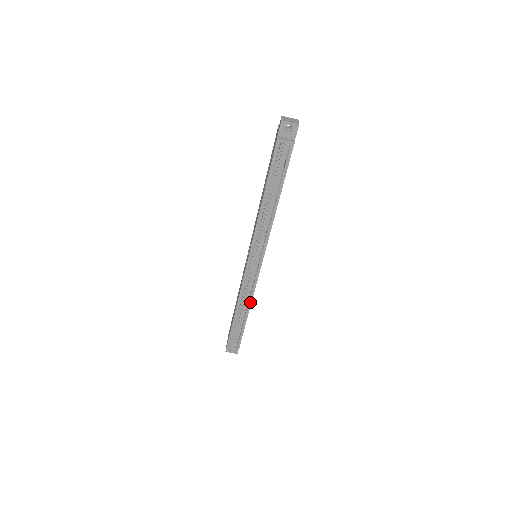
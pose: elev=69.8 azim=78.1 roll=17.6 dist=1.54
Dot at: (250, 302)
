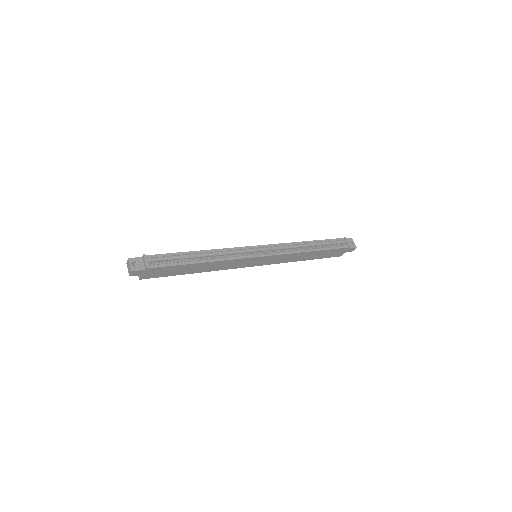
Dot at: (217, 260)
